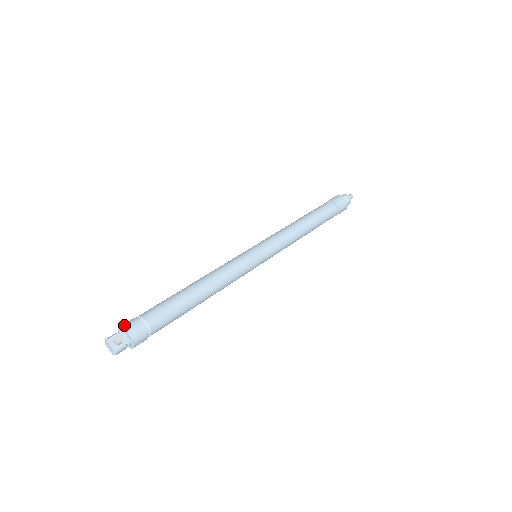
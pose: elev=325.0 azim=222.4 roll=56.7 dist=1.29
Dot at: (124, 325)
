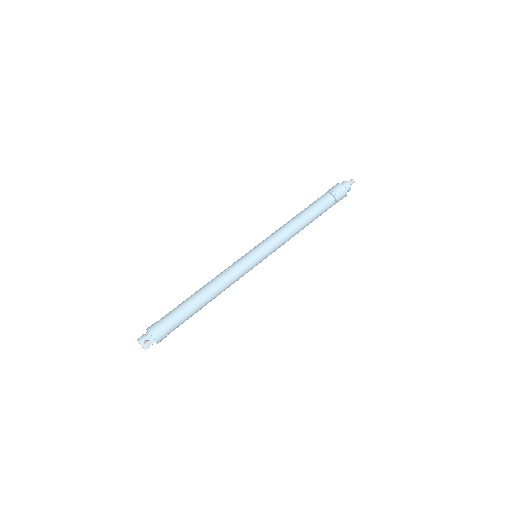
Dot at: (151, 331)
